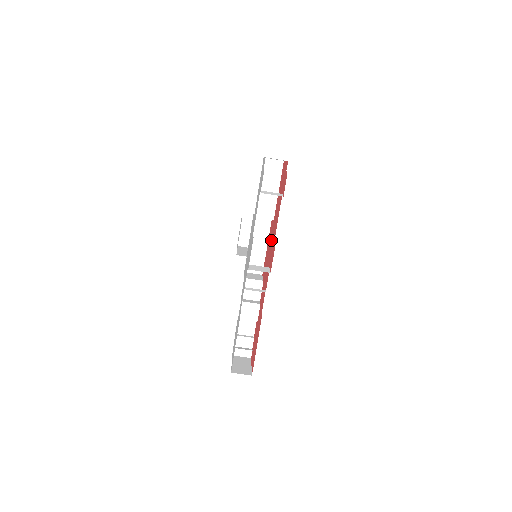
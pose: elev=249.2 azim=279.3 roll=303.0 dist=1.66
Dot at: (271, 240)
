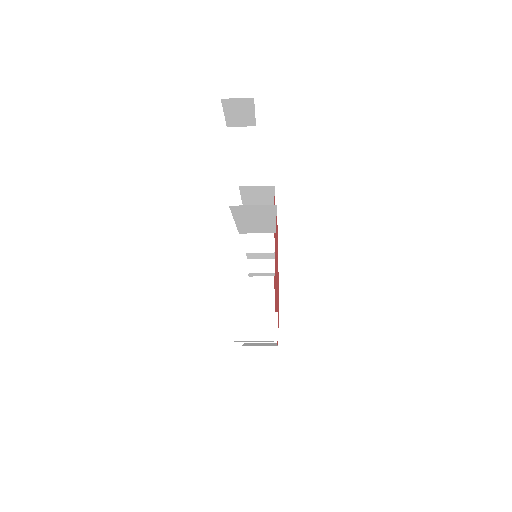
Dot at: occluded
